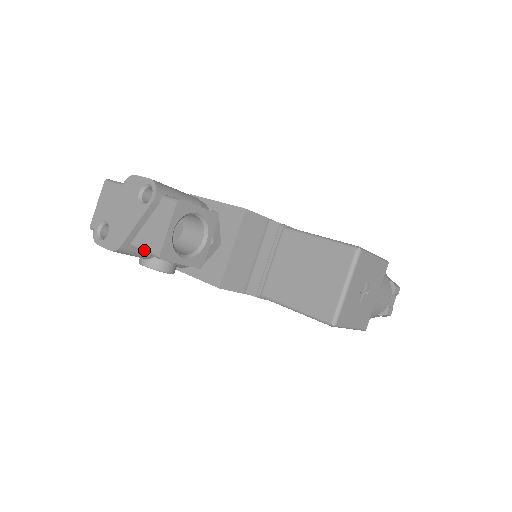
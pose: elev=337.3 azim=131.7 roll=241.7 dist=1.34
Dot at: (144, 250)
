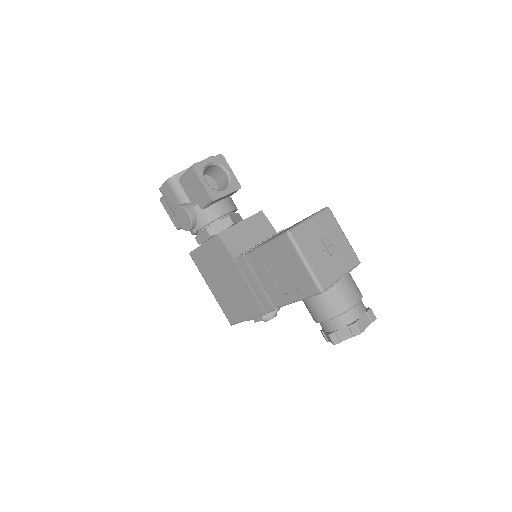
Dot at: (186, 172)
